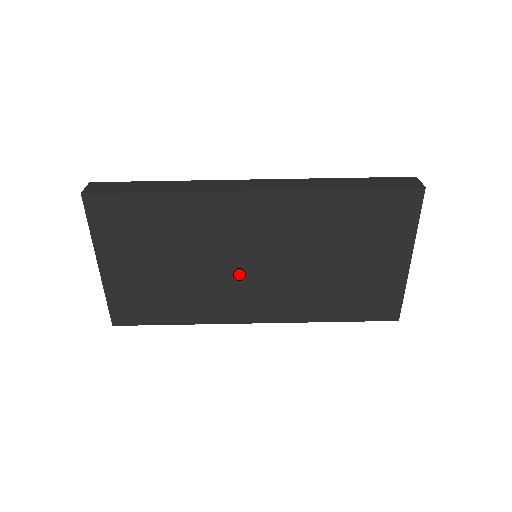
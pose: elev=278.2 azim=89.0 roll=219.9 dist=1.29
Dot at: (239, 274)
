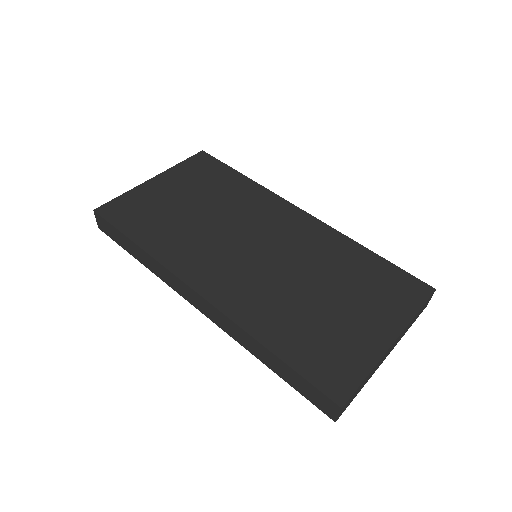
Dot at: (234, 246)
